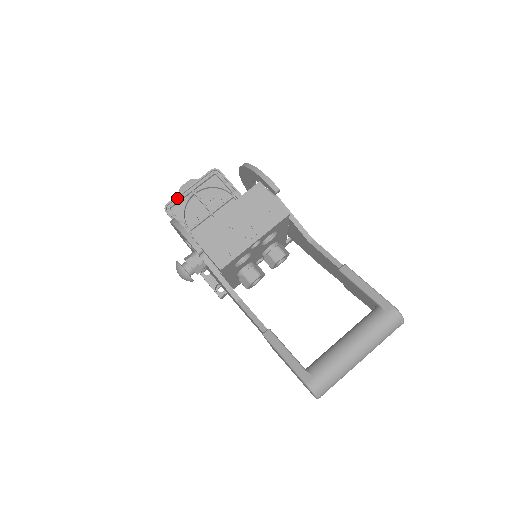
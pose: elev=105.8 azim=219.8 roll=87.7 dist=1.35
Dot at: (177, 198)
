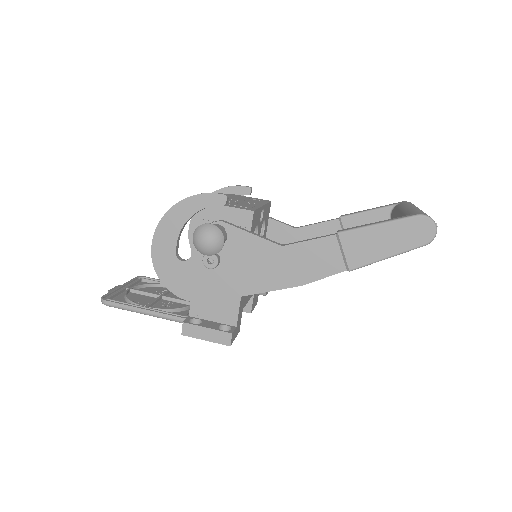
Dot at: (111, 294)
